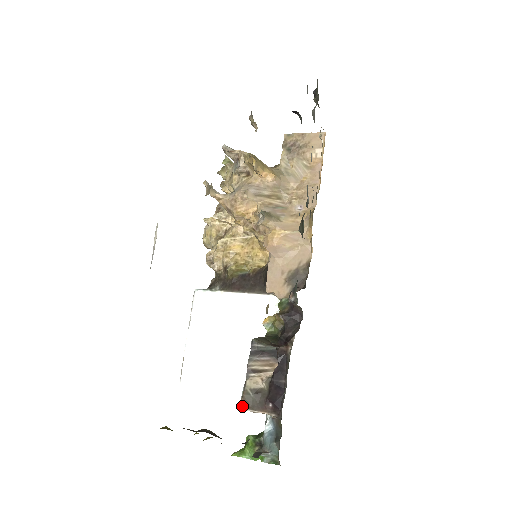
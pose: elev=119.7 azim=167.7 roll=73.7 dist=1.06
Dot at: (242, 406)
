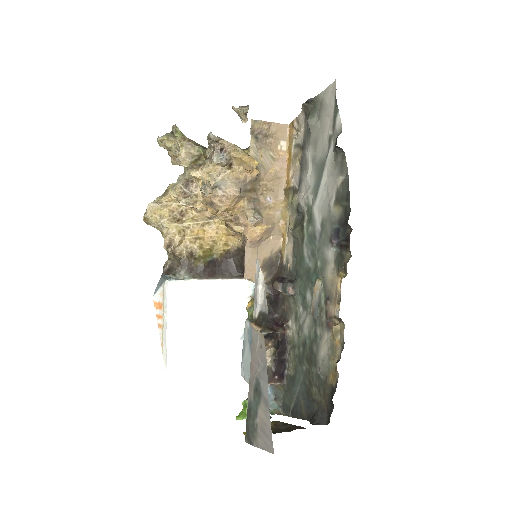
Dot at: occluded
